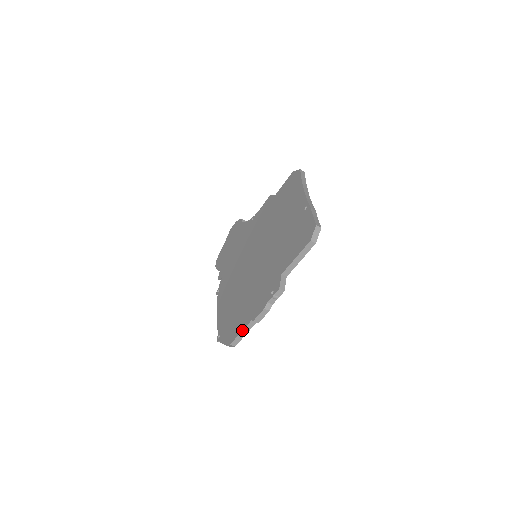
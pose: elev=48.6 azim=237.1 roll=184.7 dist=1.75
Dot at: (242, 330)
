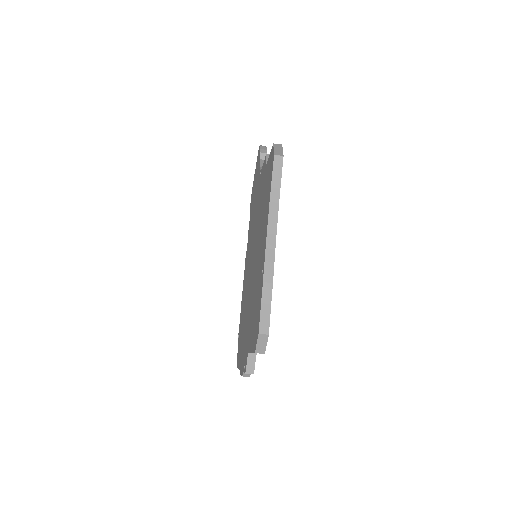
Dot at: occluded
